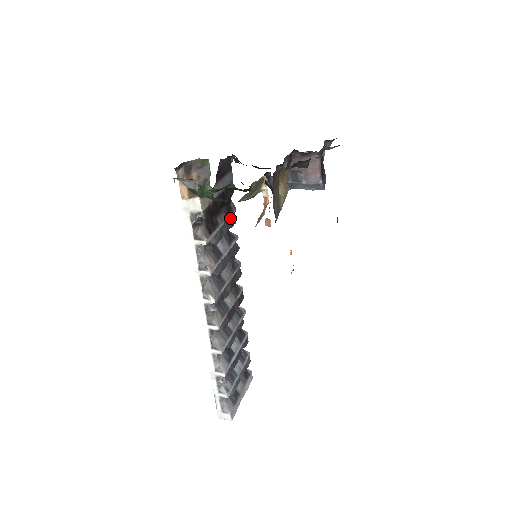
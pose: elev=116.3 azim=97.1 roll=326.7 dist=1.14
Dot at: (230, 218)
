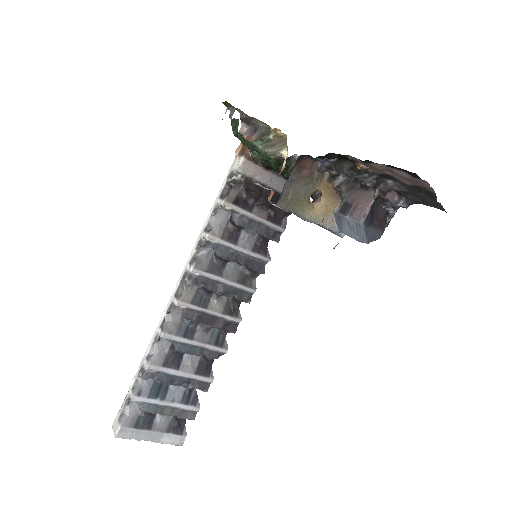
Dot at: (272, 228)
